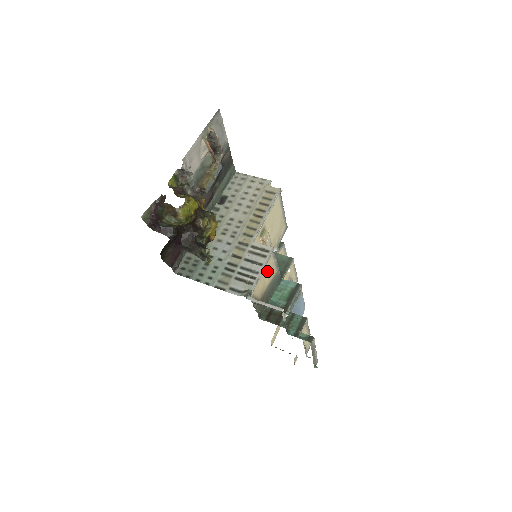
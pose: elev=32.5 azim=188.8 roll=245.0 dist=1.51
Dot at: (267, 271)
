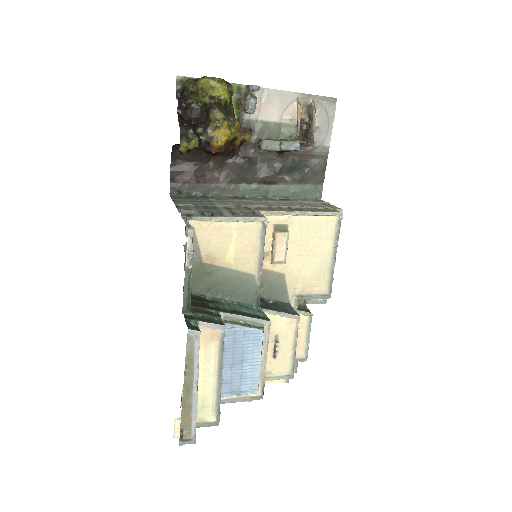
Dot at: (239, 239)
